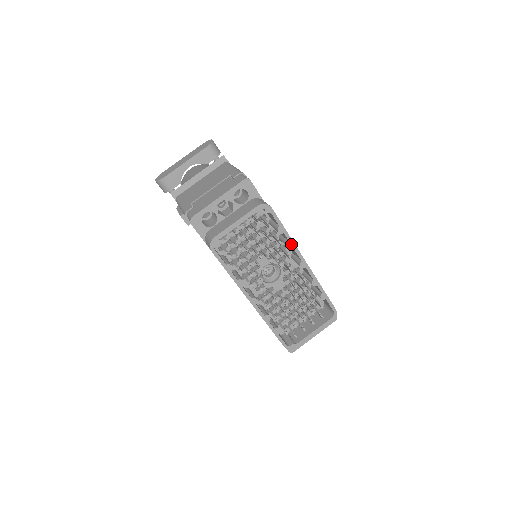
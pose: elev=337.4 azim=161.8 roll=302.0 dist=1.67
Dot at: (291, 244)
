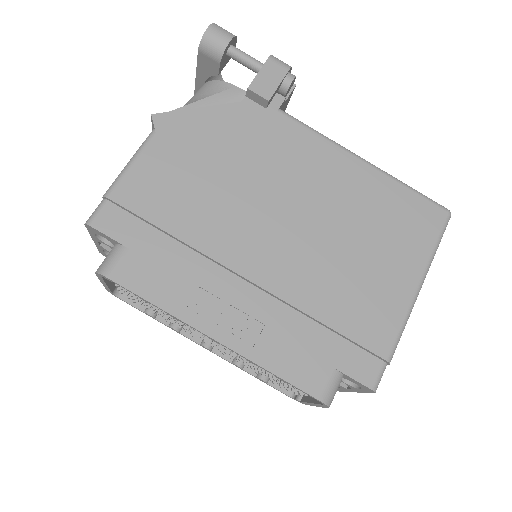
Dot at: (173, 316)
